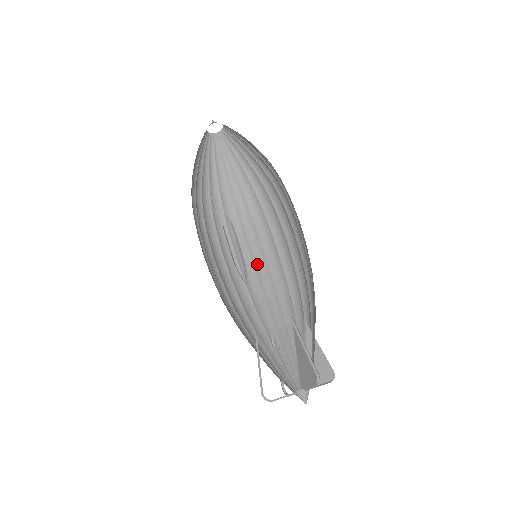
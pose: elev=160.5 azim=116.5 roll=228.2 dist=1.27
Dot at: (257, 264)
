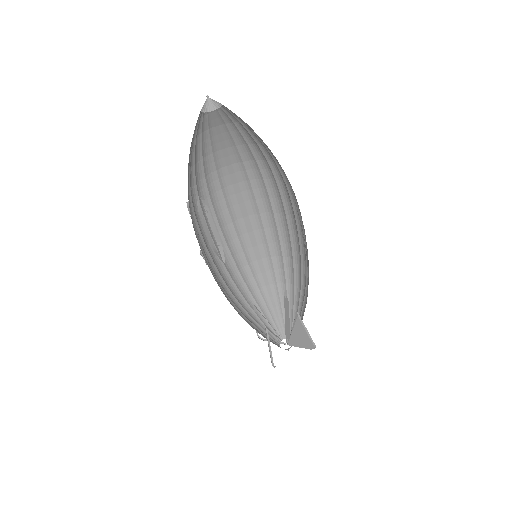
Dot at: (227, 237)
